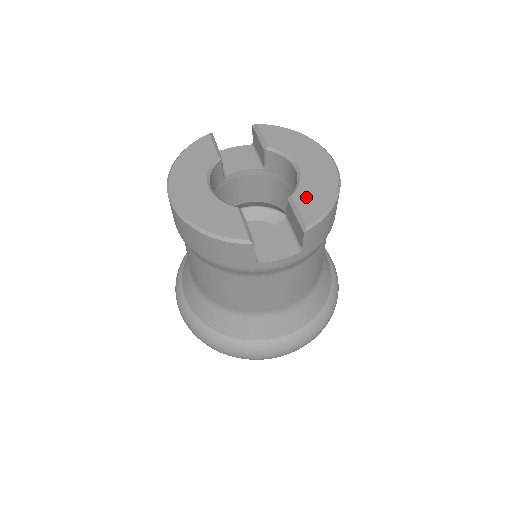
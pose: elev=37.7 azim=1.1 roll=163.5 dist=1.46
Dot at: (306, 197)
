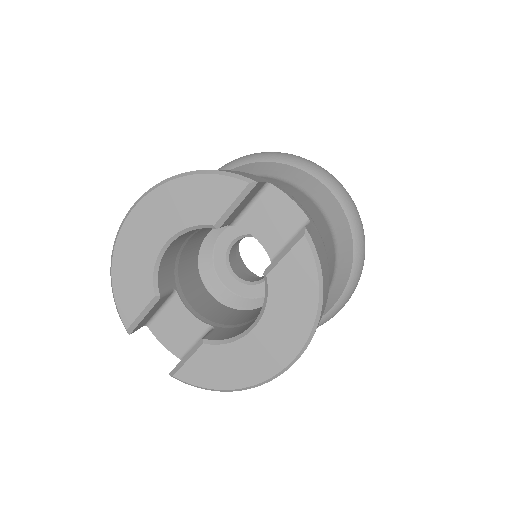
Dot at: (209, 360)
